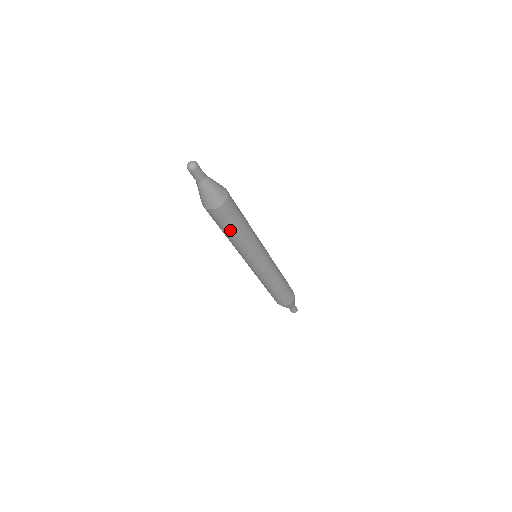
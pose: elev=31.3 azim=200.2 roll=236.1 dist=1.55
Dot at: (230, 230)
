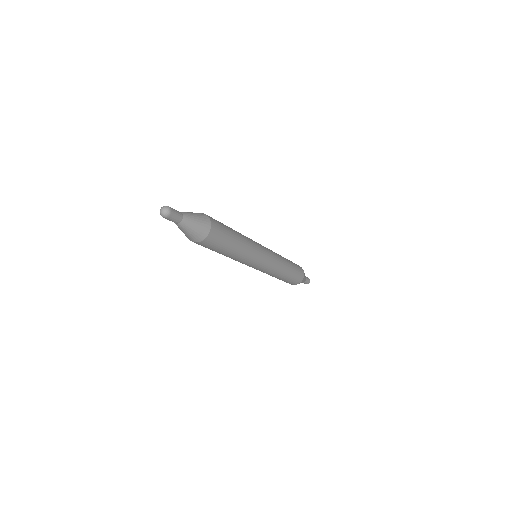
Dot at: (219, 252)
